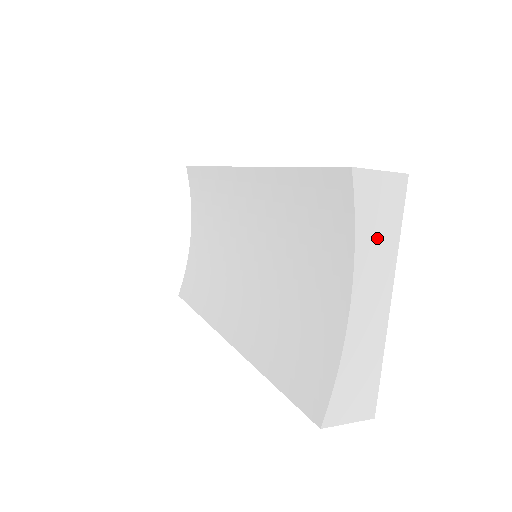
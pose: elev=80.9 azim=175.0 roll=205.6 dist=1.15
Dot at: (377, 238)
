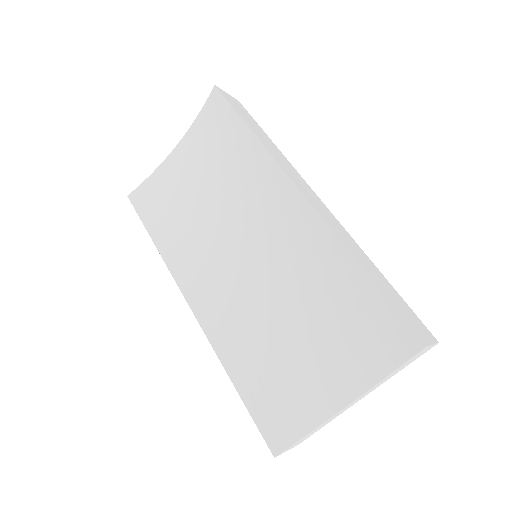
Dot at: (393, 373)
